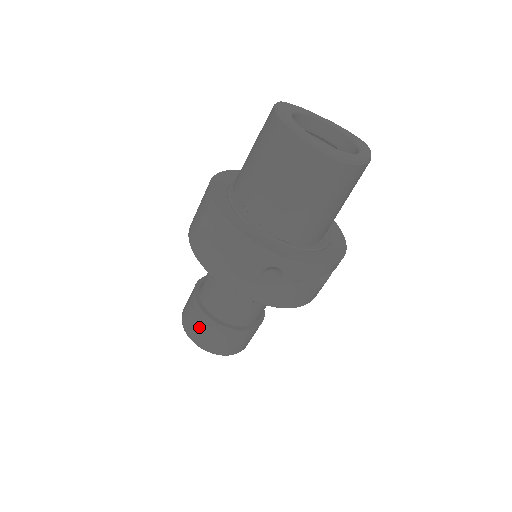
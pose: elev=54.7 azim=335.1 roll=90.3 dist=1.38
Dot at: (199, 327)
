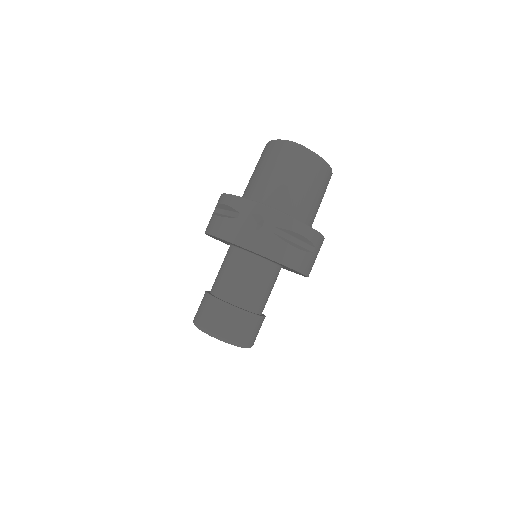
Dot at: (205, 310)
